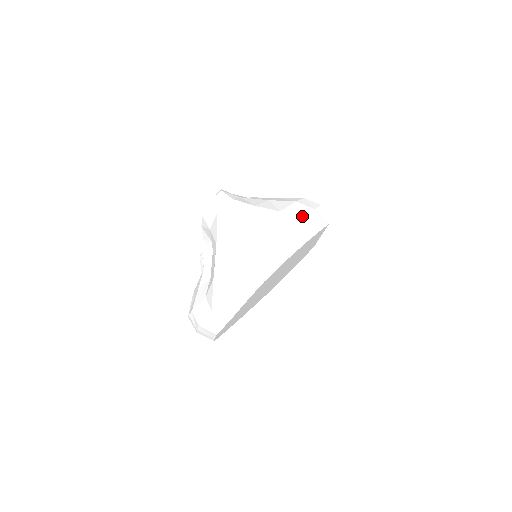
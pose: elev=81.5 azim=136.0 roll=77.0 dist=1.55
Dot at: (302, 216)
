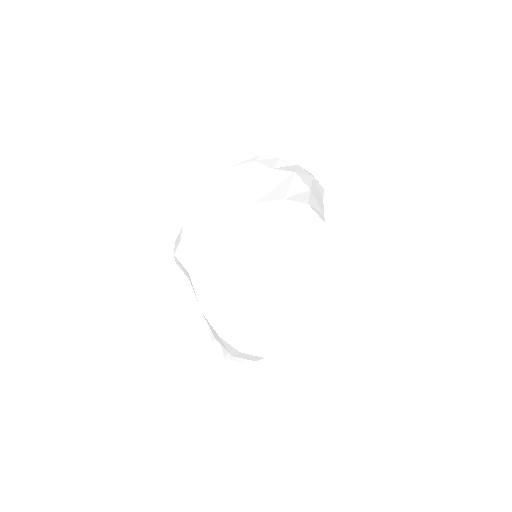
Dot at: (285, 252)
